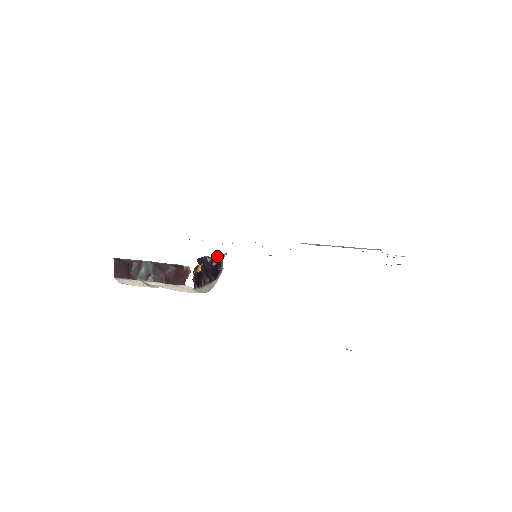
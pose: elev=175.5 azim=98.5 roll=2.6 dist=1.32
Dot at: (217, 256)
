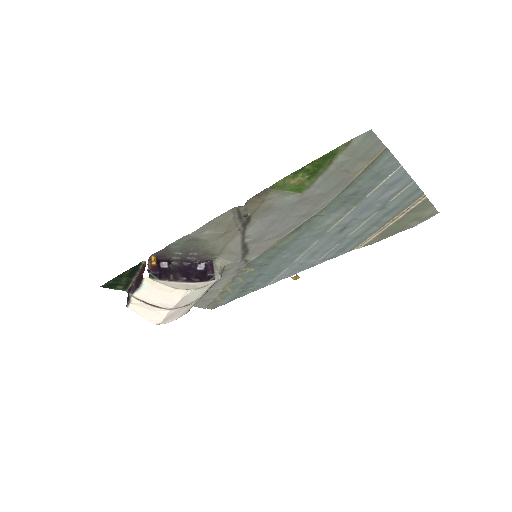
Dot at: (204, 262)
